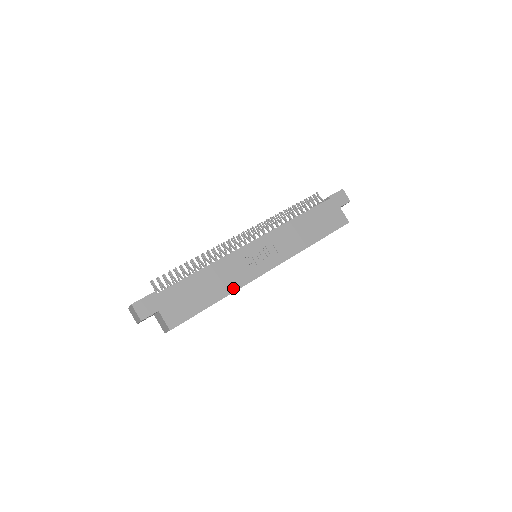
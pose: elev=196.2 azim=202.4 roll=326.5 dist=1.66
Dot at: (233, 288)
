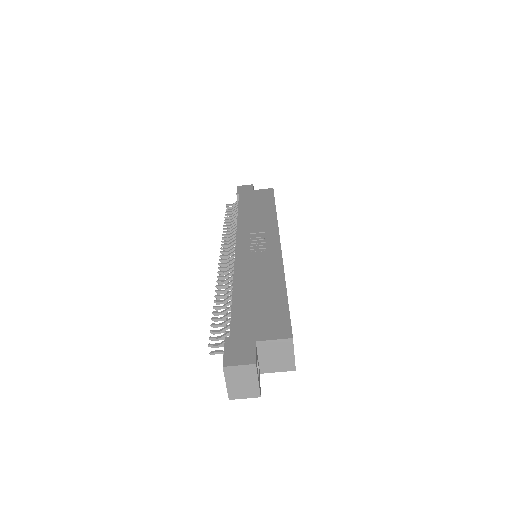
Dot at: (278, 270)
